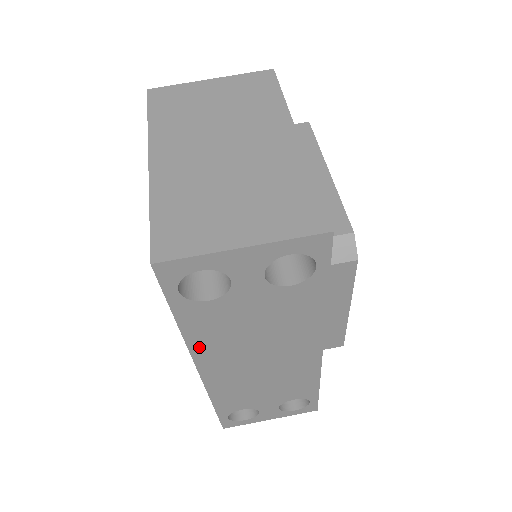
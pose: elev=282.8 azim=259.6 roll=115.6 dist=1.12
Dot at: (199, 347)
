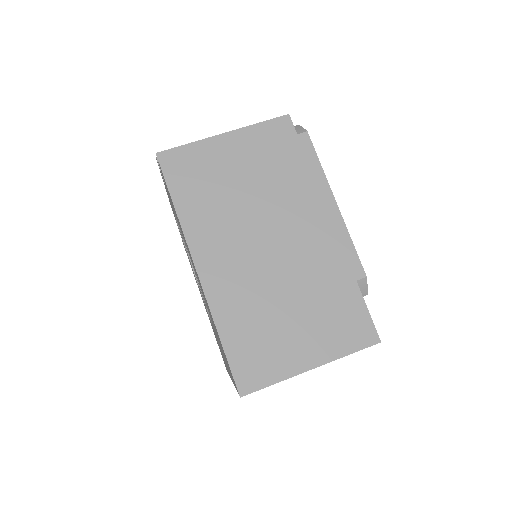
Dot at: occluded
